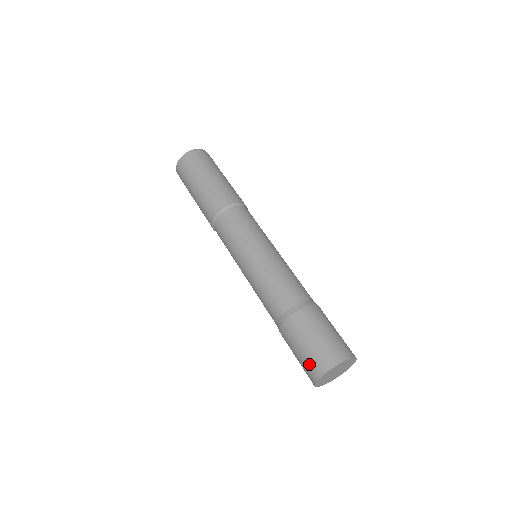
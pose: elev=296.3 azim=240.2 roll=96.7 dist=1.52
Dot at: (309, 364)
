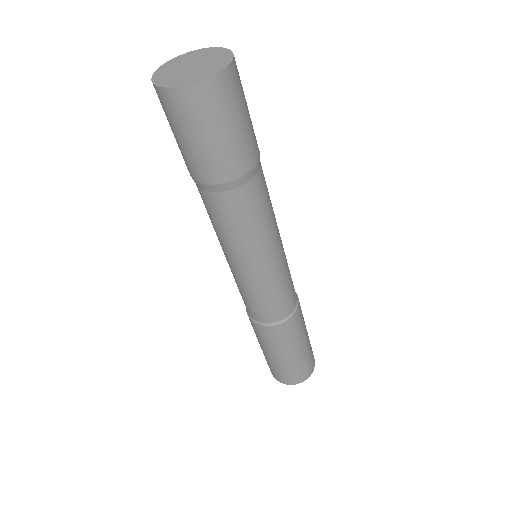
Dot at: occluded
